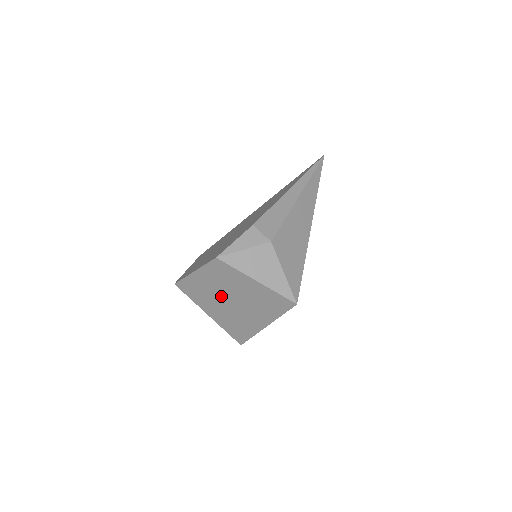
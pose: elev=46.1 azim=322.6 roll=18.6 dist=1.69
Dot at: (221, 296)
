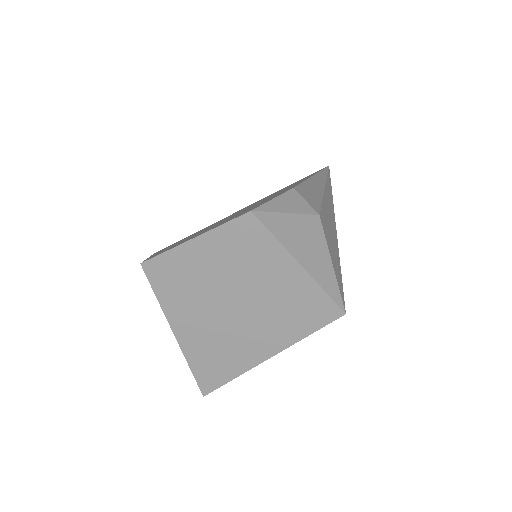
Dot at: (218, 293)
